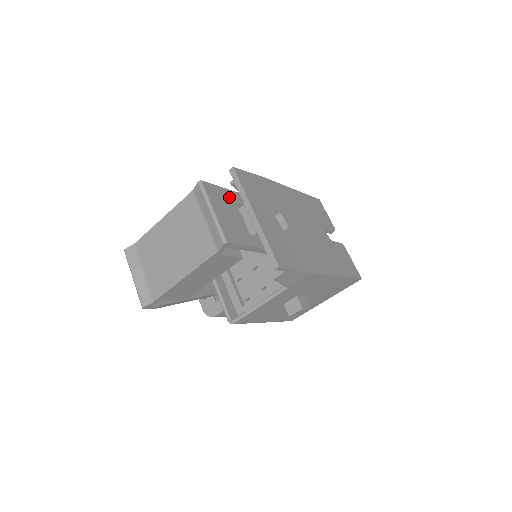
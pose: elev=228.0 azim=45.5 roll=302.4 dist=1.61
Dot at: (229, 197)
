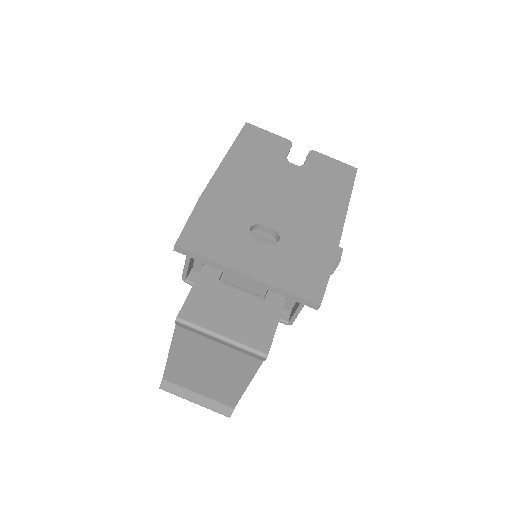
Dot at: (209, 287)
